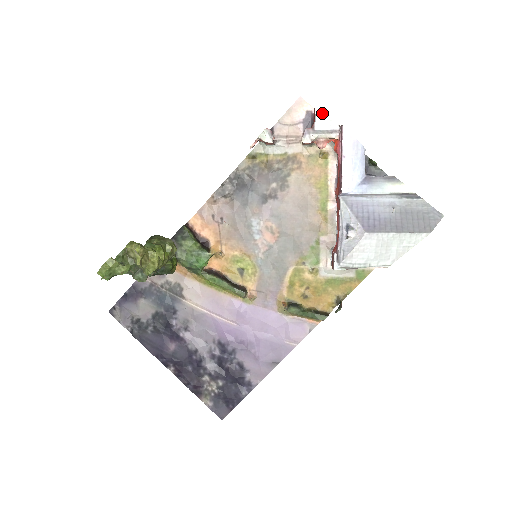
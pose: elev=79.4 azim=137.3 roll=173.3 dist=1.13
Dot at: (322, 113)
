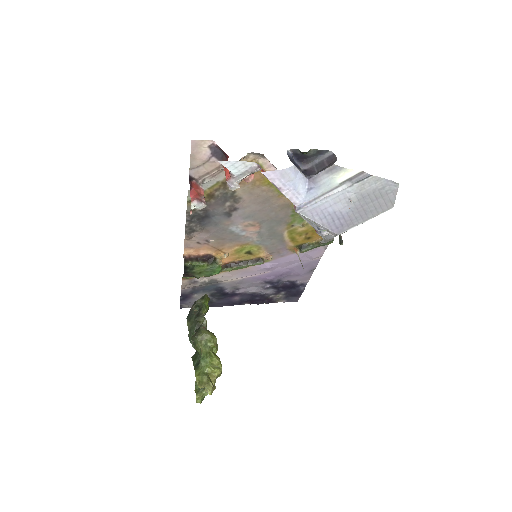
Dot at: (231, 163)
